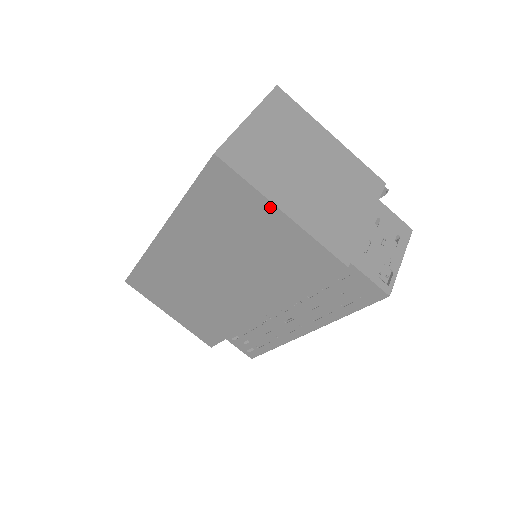
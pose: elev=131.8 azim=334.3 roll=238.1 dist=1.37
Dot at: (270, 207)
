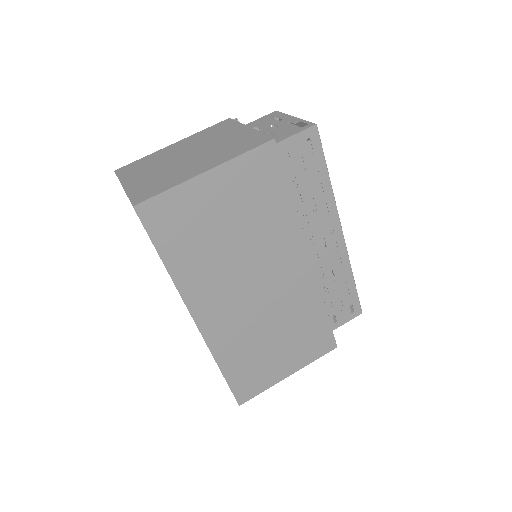
Dot at: (198, 181)
